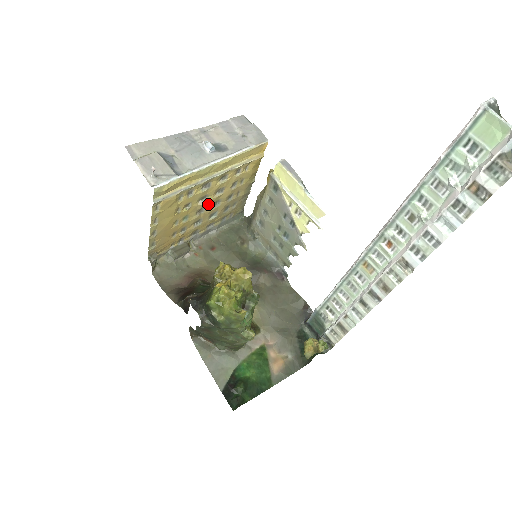
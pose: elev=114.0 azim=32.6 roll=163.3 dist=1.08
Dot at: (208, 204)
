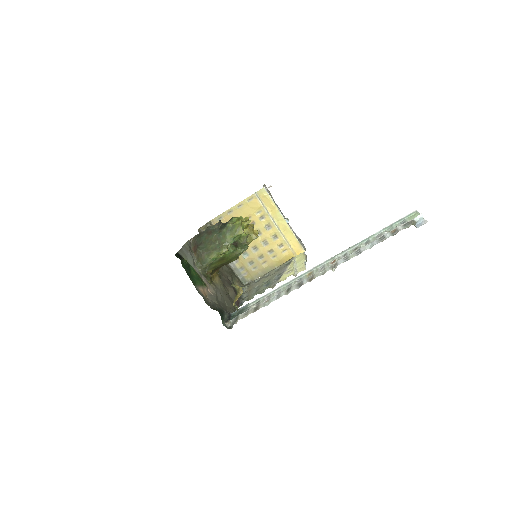
Dot at: (255, 241)
